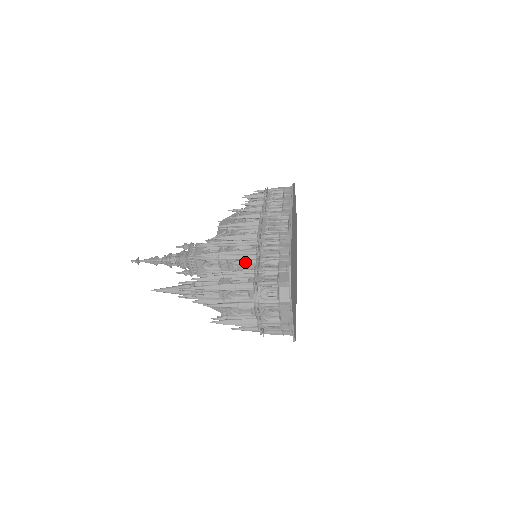
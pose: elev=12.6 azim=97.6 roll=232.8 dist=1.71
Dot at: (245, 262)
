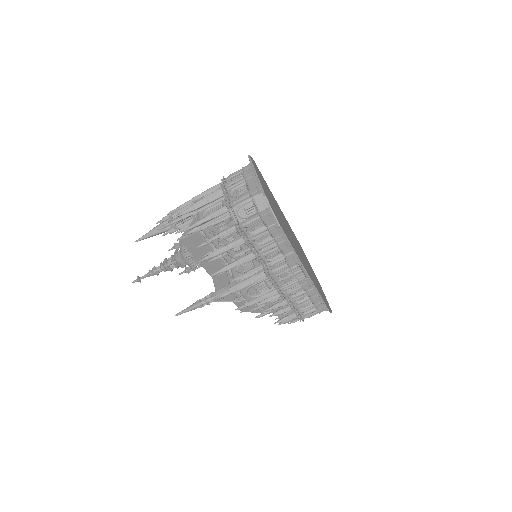
Dot at: occluded
